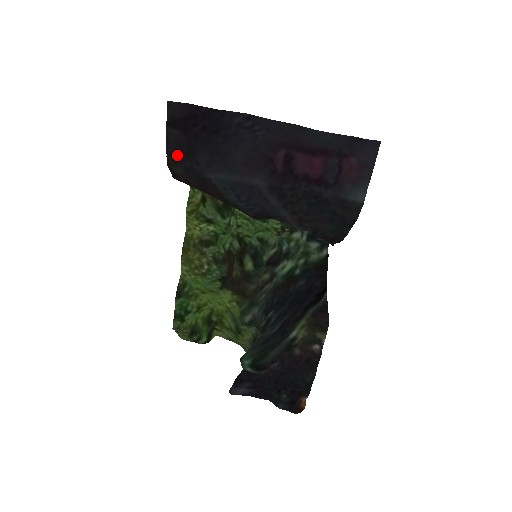
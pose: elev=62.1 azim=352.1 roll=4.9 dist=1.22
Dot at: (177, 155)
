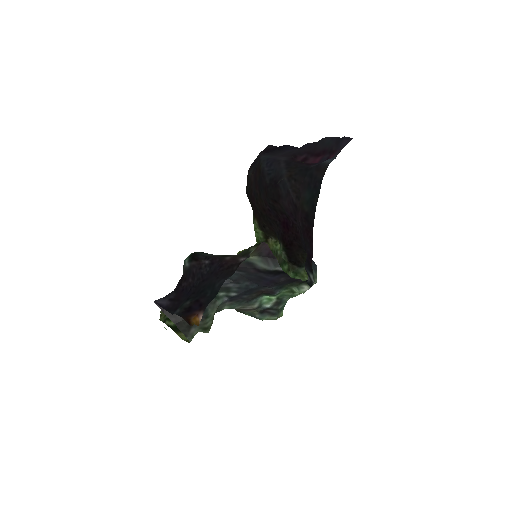
Dot at: (255, 163)
